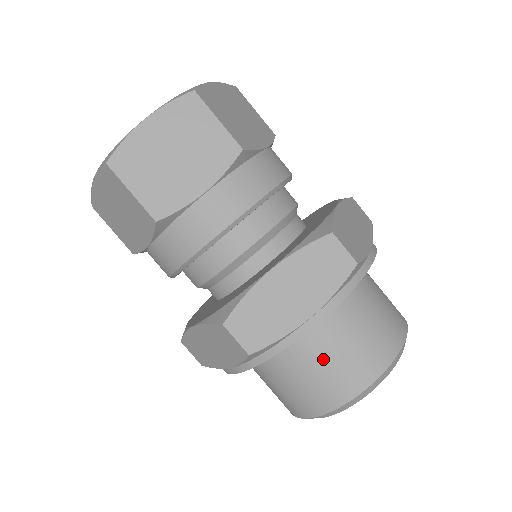
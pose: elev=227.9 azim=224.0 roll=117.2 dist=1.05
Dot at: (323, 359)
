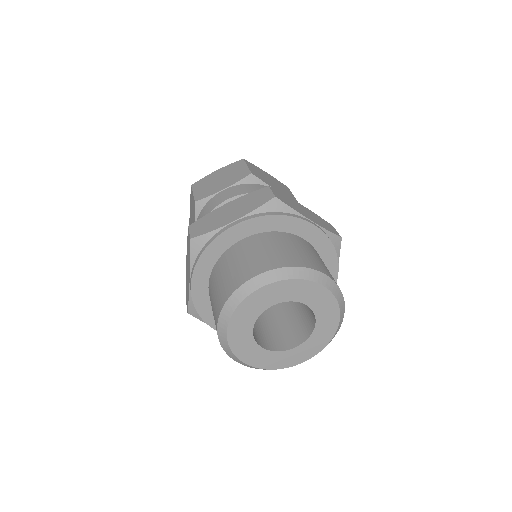
Dot at: (238, 260)
